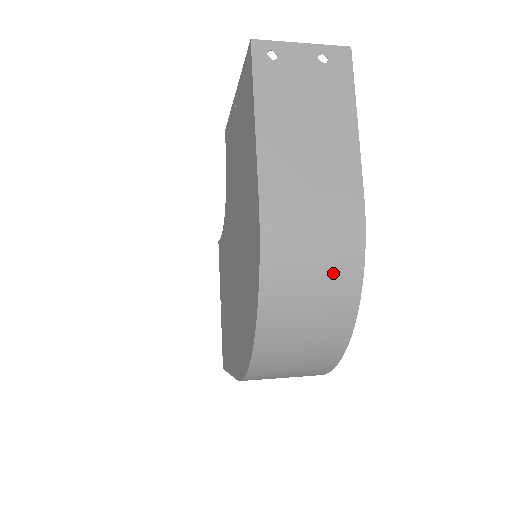
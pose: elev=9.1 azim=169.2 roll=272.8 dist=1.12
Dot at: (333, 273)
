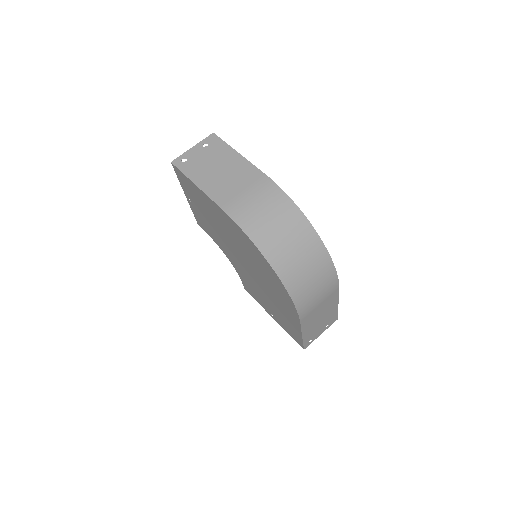
Dot at: (280, 212)
